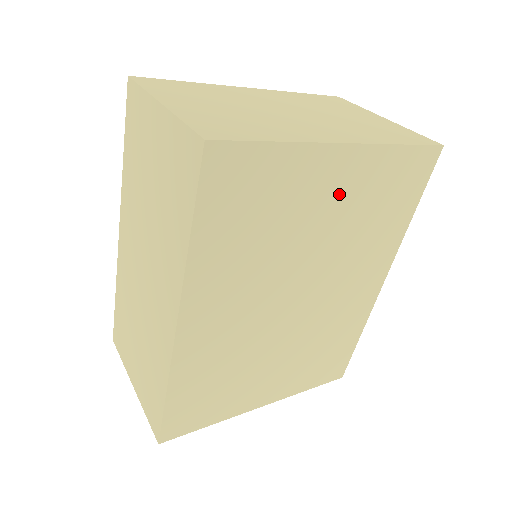
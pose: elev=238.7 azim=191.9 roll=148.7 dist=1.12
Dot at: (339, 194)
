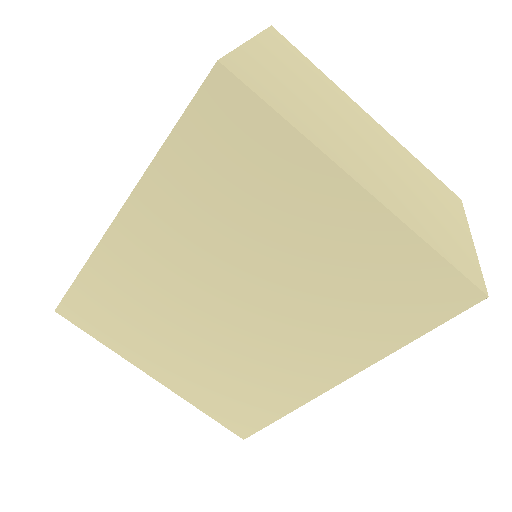
Dot at: (329, 236)
